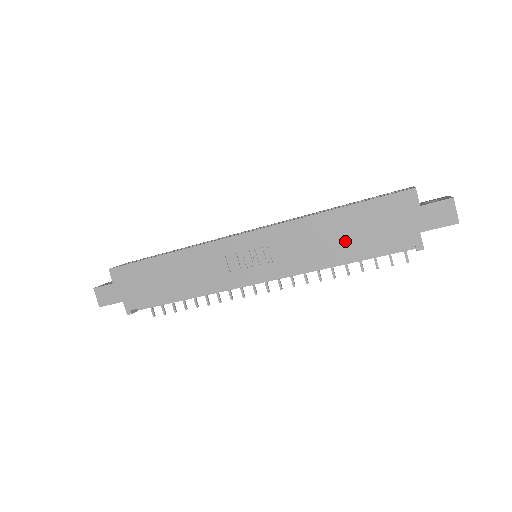
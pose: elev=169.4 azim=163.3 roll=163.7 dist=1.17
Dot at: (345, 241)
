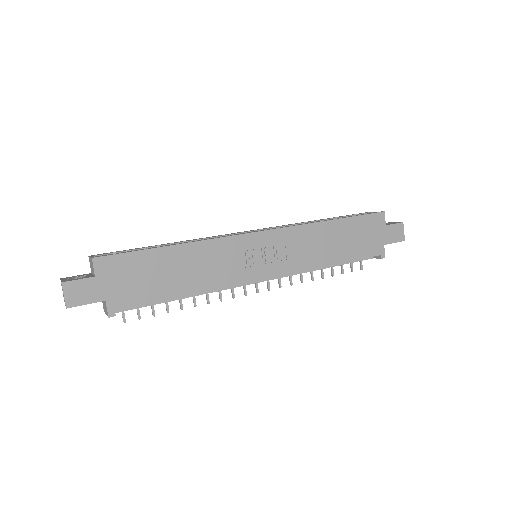
Dot at: (338, 247)
